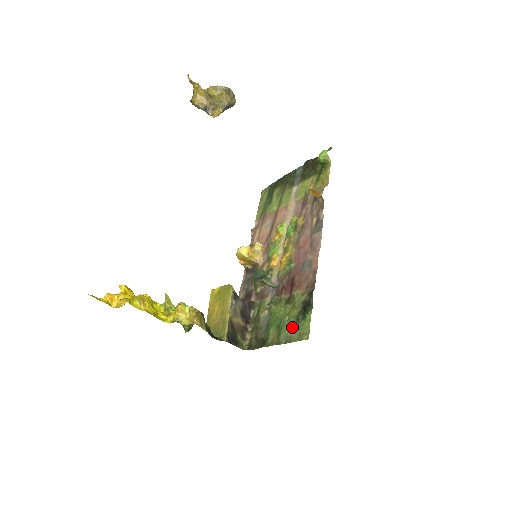
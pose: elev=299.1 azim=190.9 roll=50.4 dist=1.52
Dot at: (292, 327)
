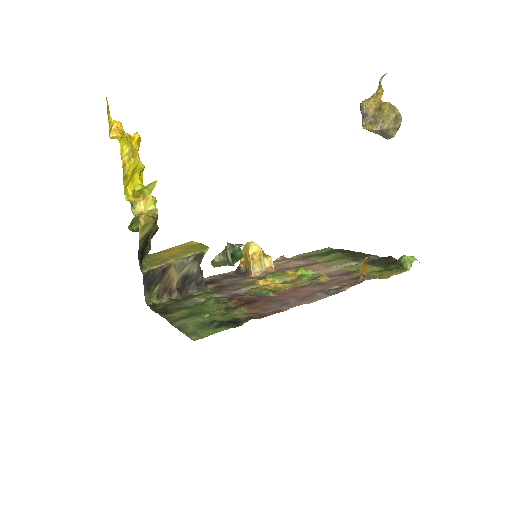
Dot at: (199, 323)
